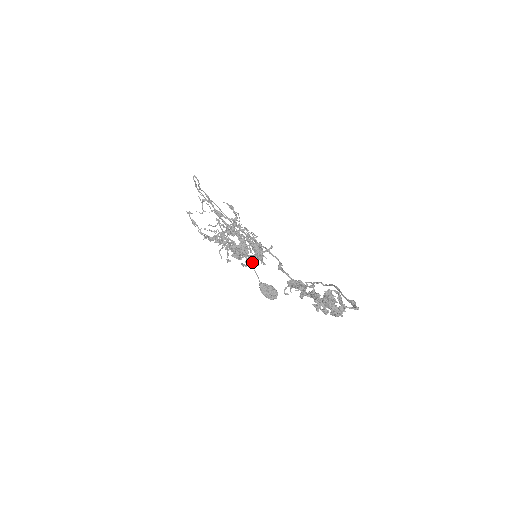
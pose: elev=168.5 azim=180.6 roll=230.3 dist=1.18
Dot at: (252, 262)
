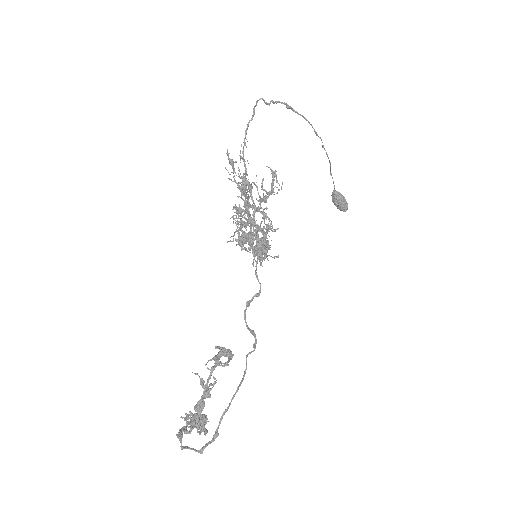
Dot at: occluded
